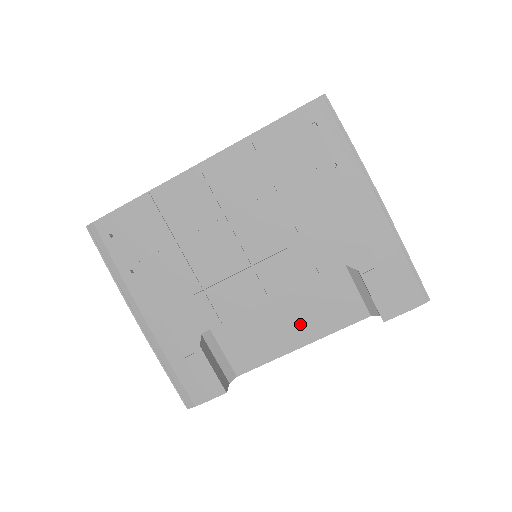
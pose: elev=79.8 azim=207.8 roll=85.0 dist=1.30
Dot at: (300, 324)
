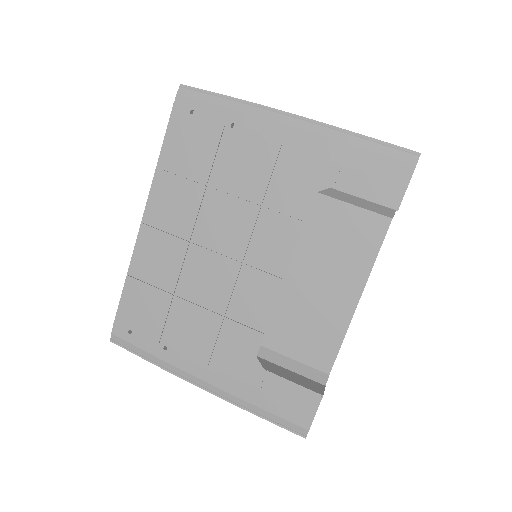
Dot at: (338, 281)
